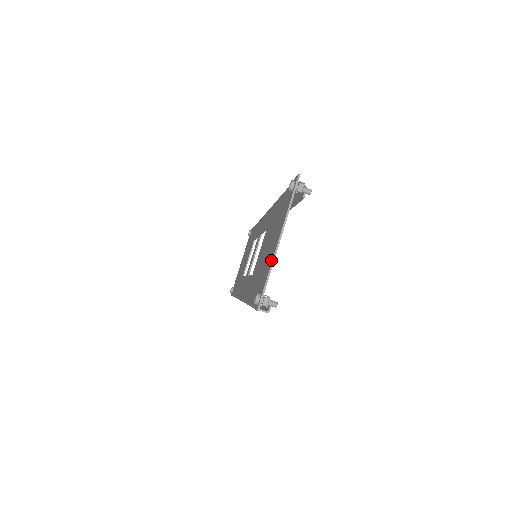
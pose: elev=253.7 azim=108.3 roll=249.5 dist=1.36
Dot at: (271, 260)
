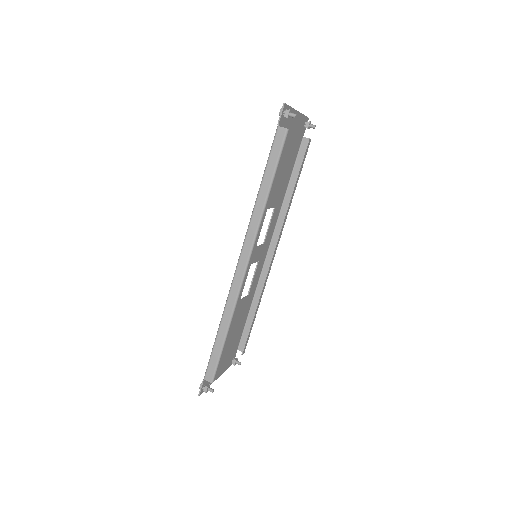
Dot at: occluded
